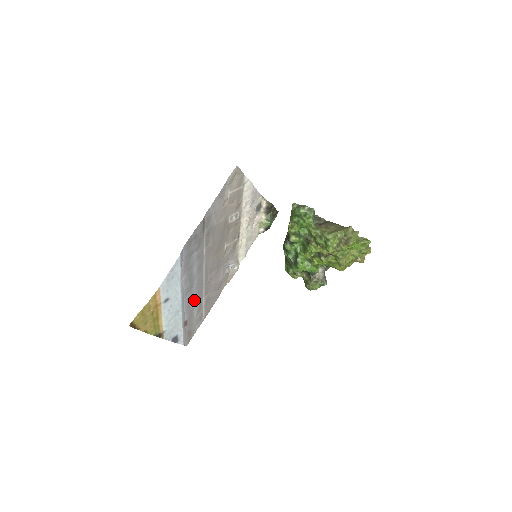
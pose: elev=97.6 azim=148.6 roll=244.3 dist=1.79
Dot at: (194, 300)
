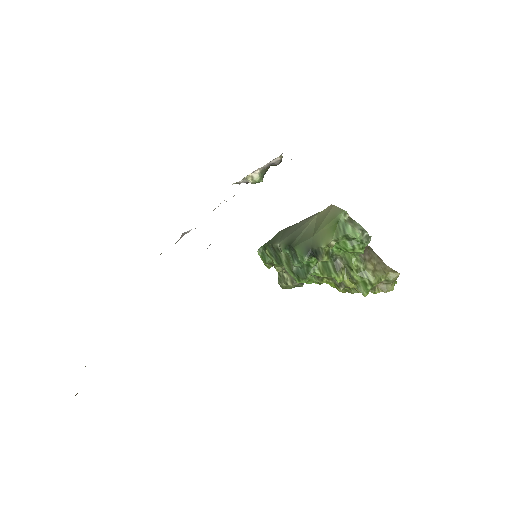
Dot at: occluded
